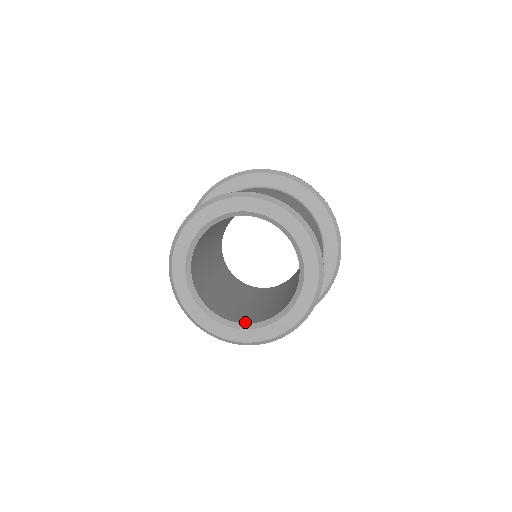
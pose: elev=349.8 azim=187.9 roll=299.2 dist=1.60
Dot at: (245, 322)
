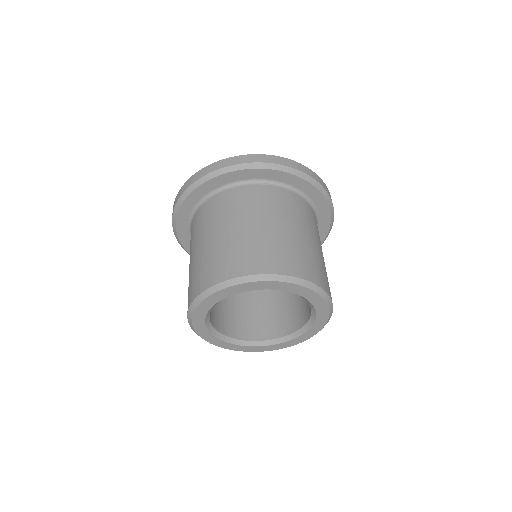
Dot at: (282, 335)
